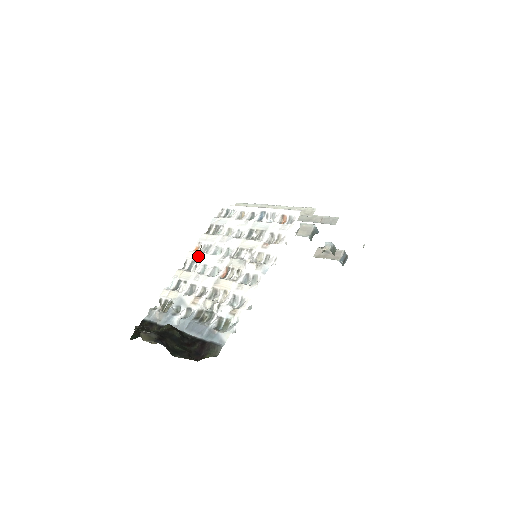
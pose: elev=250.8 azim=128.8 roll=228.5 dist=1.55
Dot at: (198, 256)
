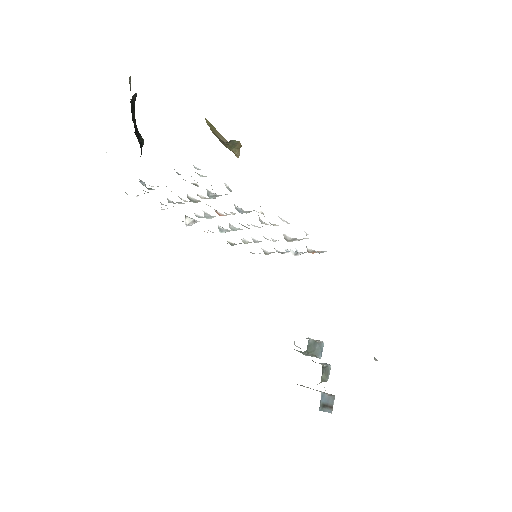
Dot at: occluded
